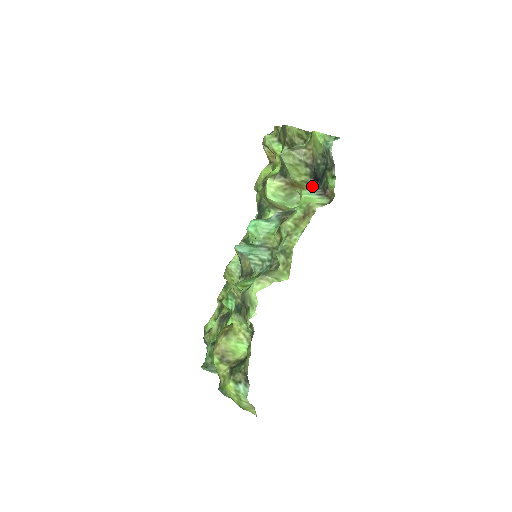
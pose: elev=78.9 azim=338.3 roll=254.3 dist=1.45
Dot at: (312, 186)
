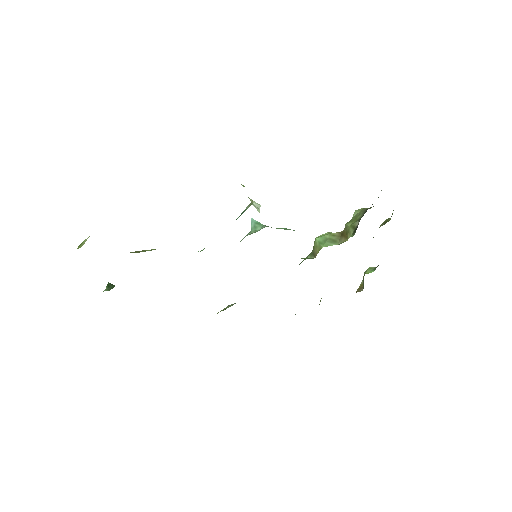
Dot at: (355, 231)
